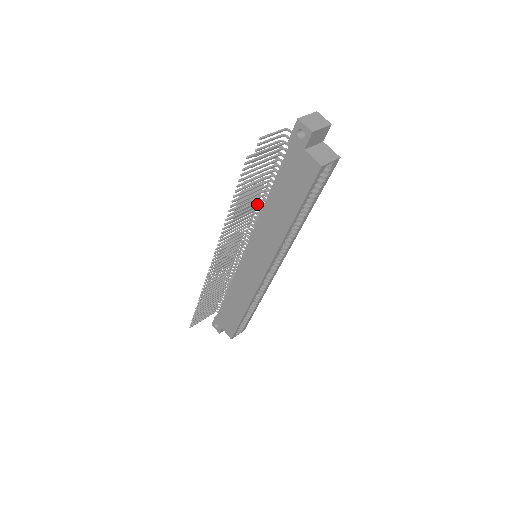
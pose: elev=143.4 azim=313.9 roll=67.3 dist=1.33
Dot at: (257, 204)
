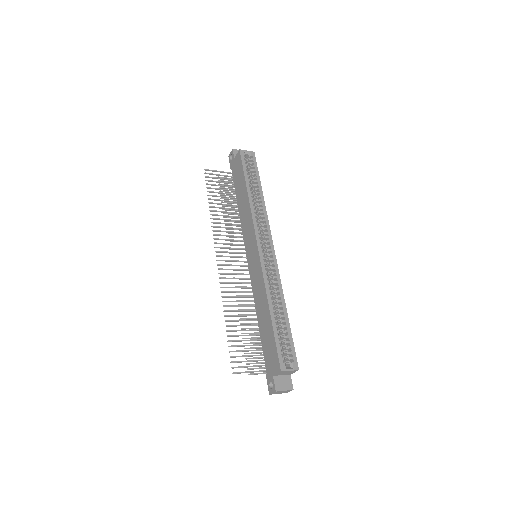
Dot at: (237, 217)
